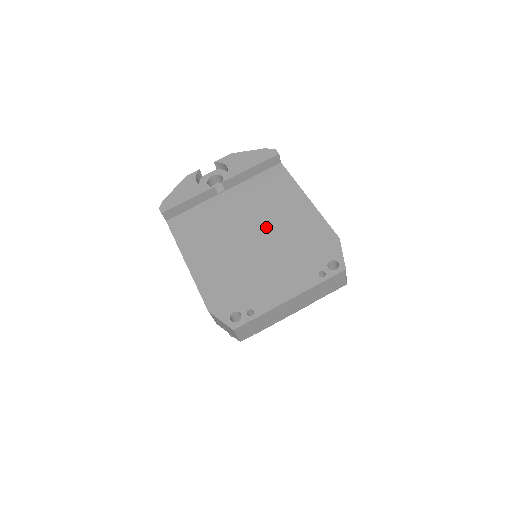
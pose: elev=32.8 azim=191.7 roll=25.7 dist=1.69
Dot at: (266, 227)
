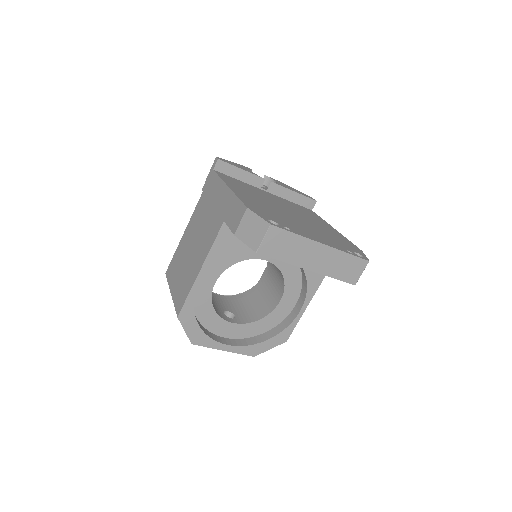
Dot at: (301, 216)
